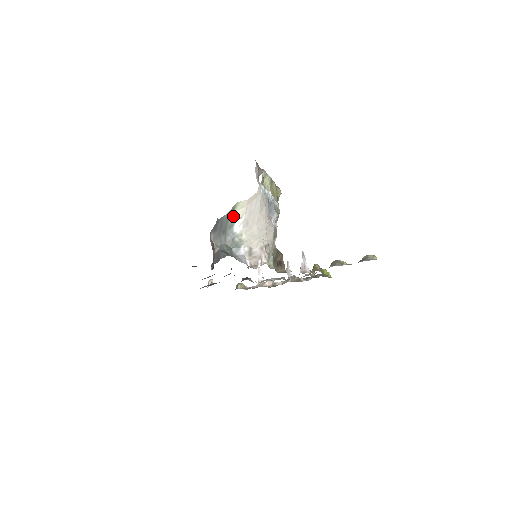
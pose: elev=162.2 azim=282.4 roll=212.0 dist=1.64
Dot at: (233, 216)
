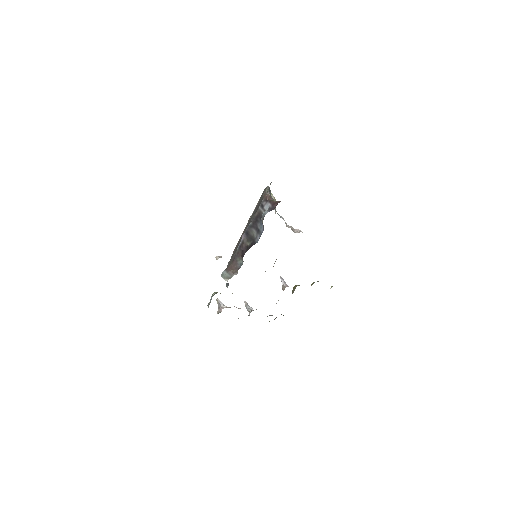
Dot at: occluded
